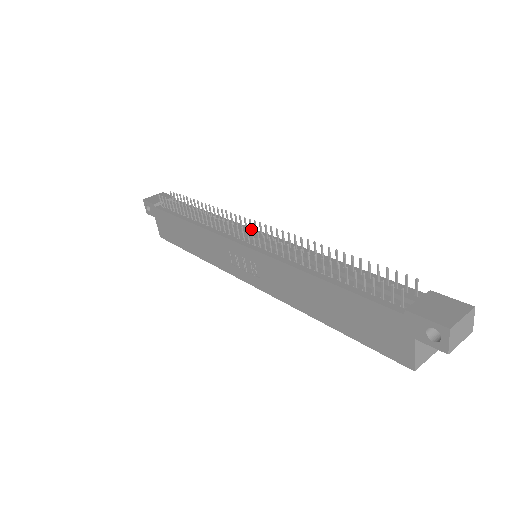
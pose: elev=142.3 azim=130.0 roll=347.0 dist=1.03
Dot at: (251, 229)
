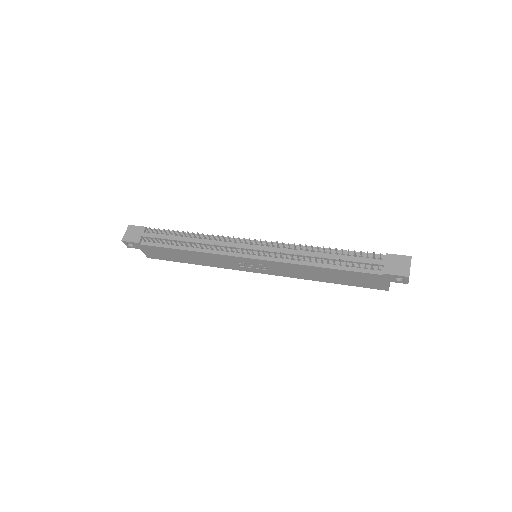
Dot at: (246, 242)
